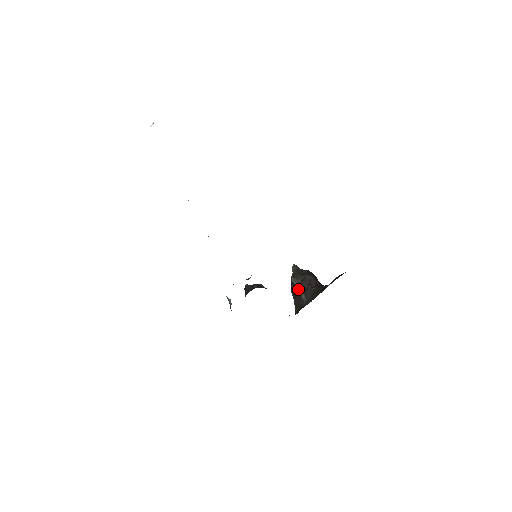
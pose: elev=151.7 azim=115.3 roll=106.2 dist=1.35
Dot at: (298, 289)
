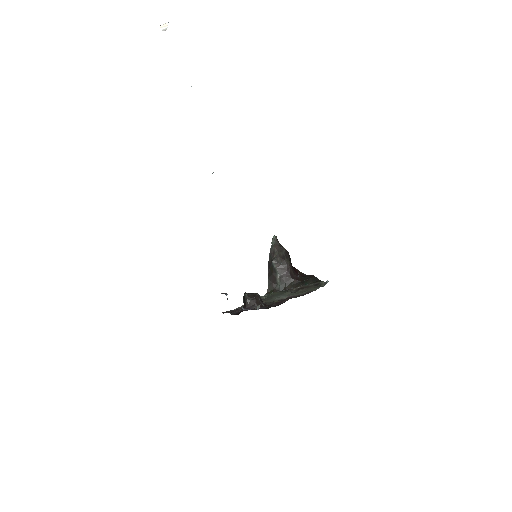
Dot at: (275, 272)
